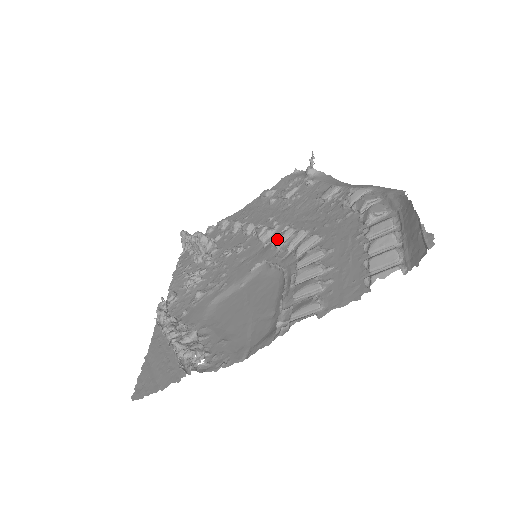
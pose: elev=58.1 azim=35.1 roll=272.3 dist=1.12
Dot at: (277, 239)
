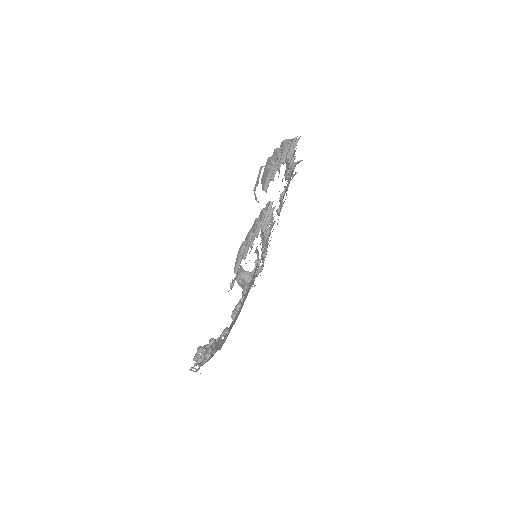
Dot at: occluded
